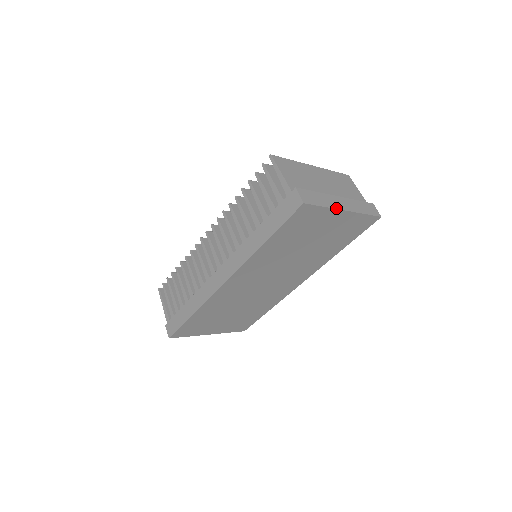
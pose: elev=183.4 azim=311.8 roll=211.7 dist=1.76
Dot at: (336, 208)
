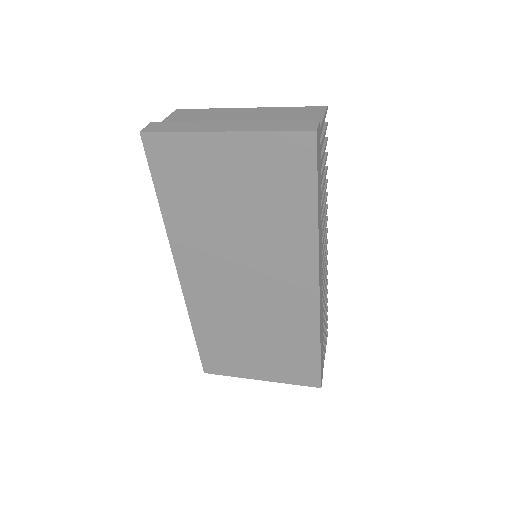
Dot at: (203, 131)
